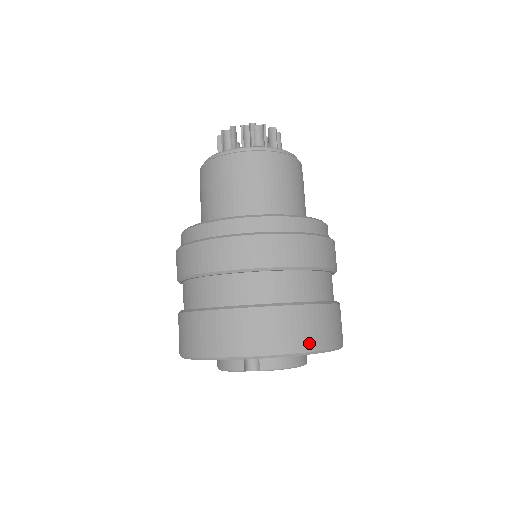
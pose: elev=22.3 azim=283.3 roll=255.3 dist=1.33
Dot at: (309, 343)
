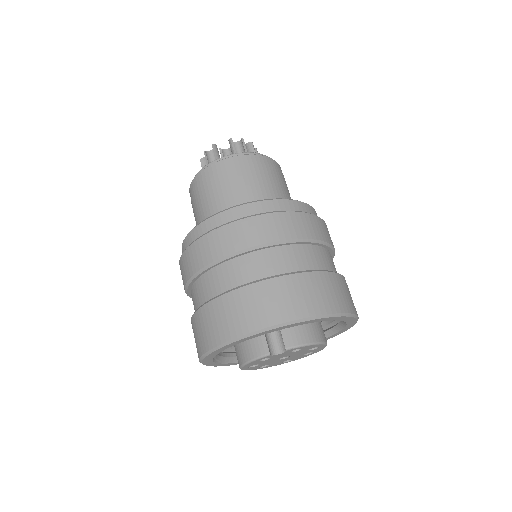
Dot at: (329, 306)
